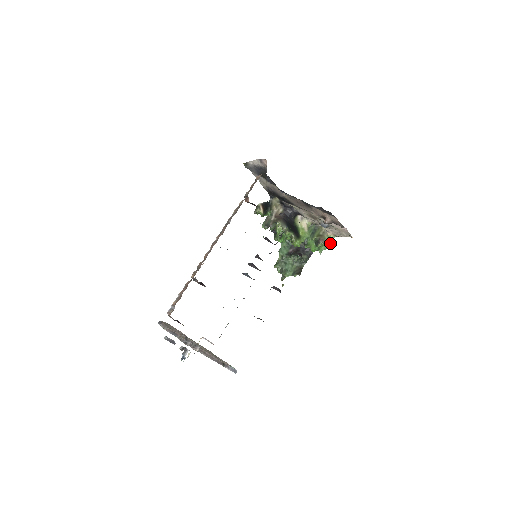
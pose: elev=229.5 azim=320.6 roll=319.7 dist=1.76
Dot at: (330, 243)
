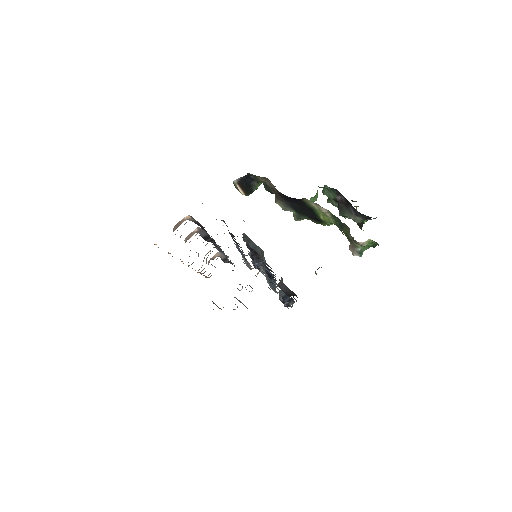
Dot at: (376, 245)
